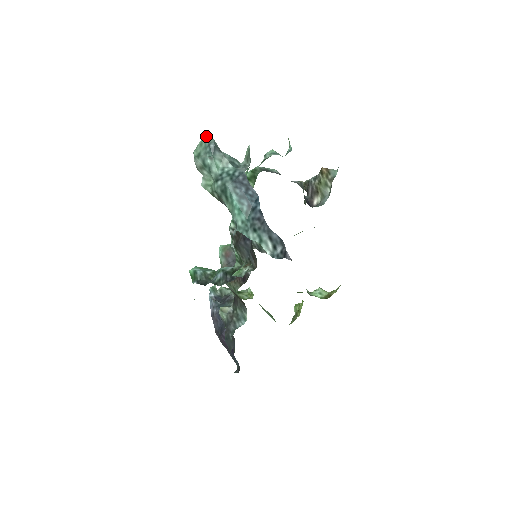
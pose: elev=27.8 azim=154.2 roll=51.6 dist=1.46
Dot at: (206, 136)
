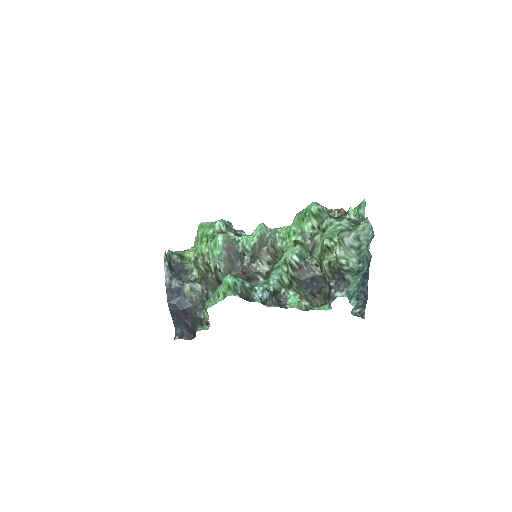
Dot at: (369, 223)
